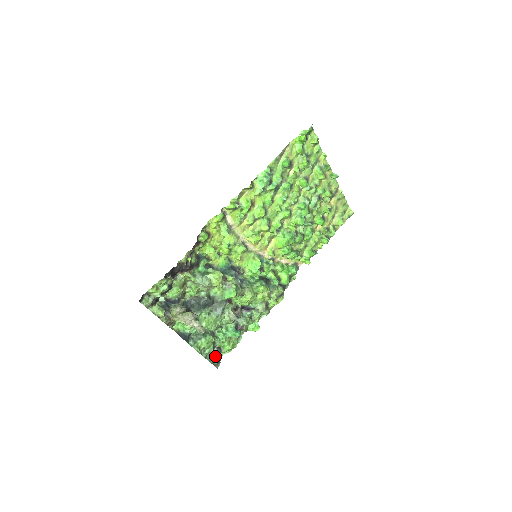
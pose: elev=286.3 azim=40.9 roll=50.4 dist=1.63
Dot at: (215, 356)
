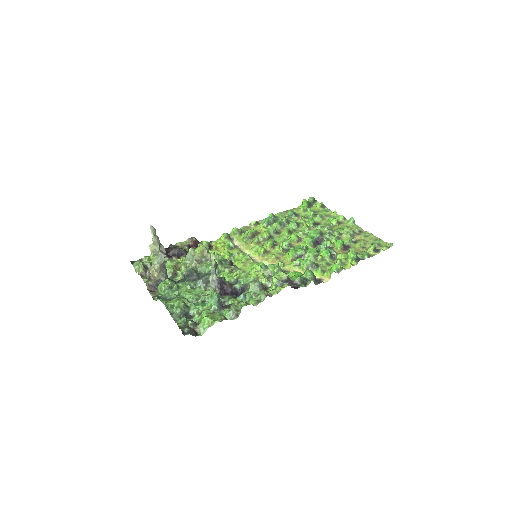
Dot at: (185, 321)
